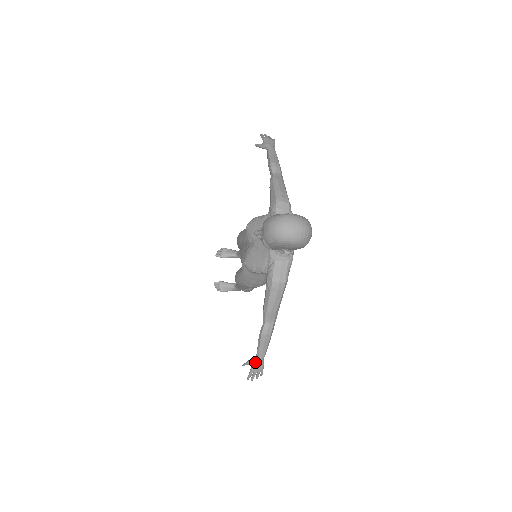
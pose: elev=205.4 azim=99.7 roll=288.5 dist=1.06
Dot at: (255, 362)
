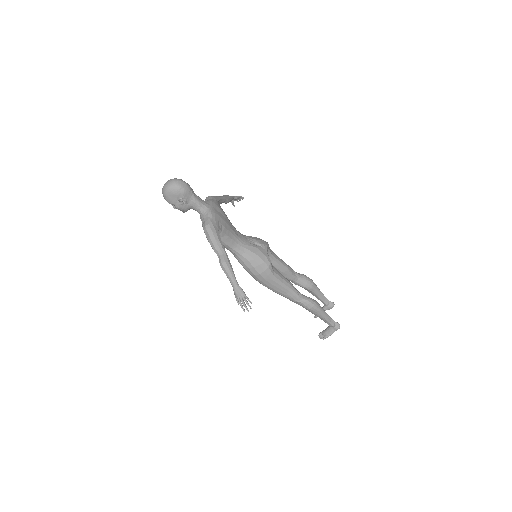
Dot at: (234, 290)
